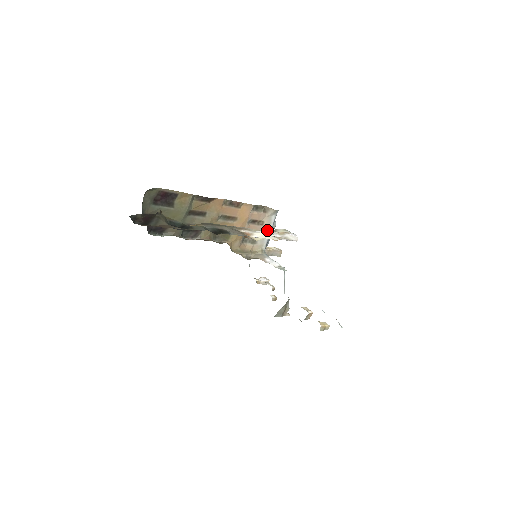
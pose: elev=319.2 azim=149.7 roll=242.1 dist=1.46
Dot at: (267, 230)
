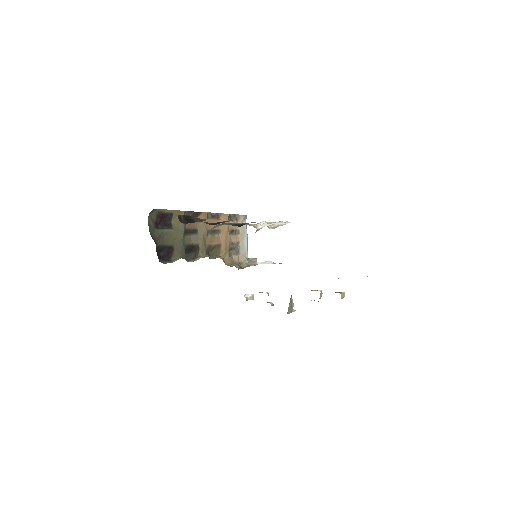
Dot at: (244, 238)
